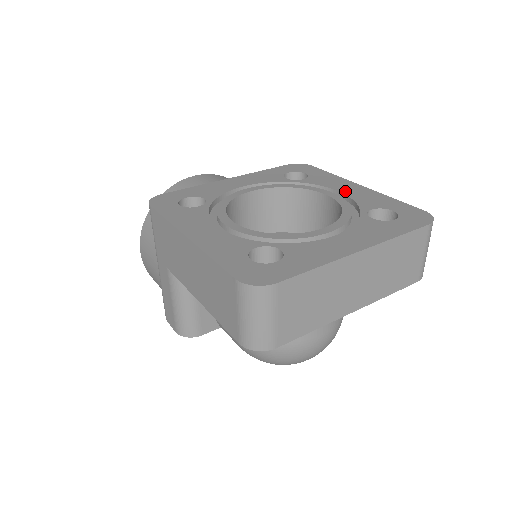
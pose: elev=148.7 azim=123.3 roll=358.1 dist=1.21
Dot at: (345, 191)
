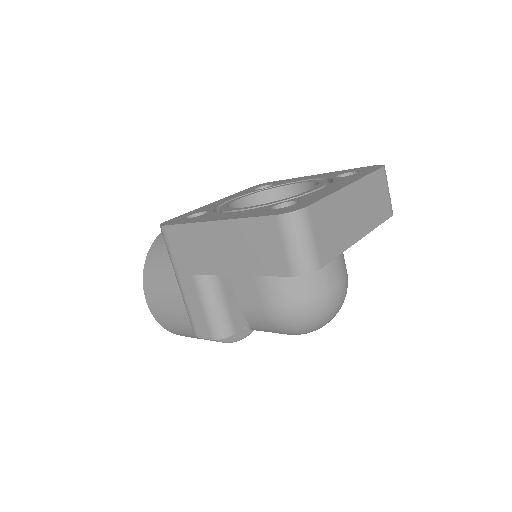
Dot at: (309, 178)
